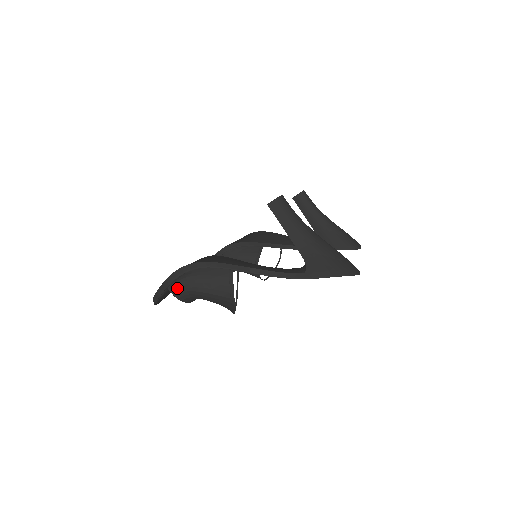
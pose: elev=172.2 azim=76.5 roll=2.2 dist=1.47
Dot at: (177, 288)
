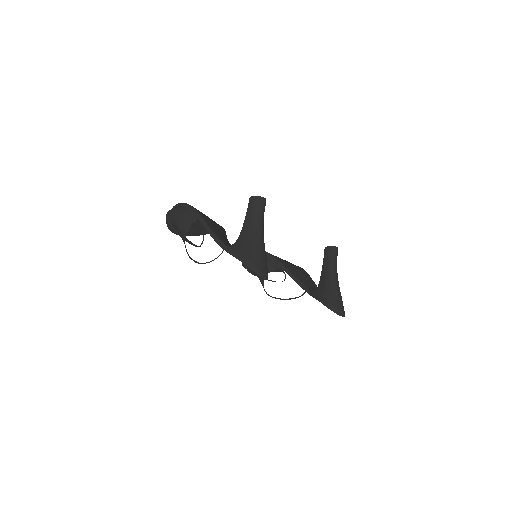
Dot at: (170, 212)
